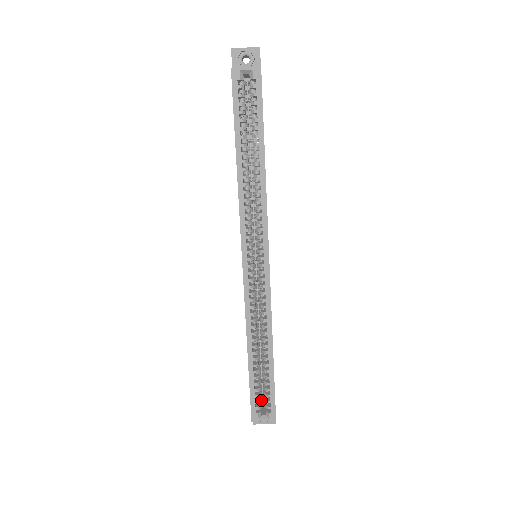
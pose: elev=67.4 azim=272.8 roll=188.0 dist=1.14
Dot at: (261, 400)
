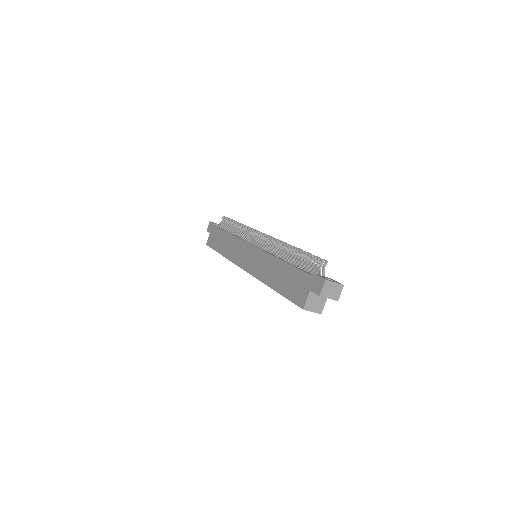
Dot at: occluded
